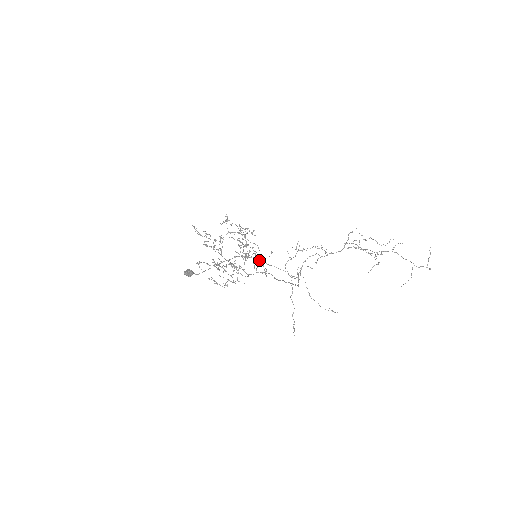
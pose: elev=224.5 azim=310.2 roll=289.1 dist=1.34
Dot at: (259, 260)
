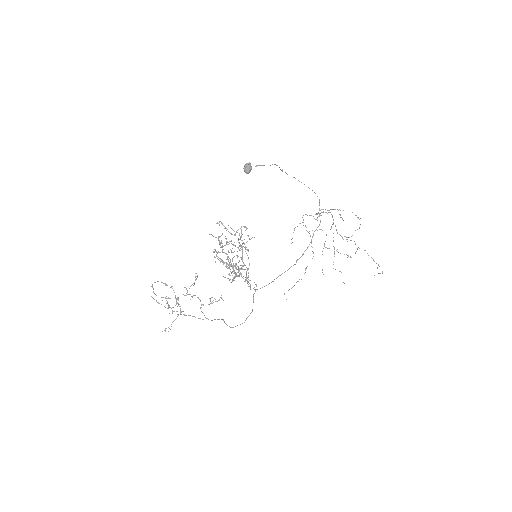
Dot at: occluded
